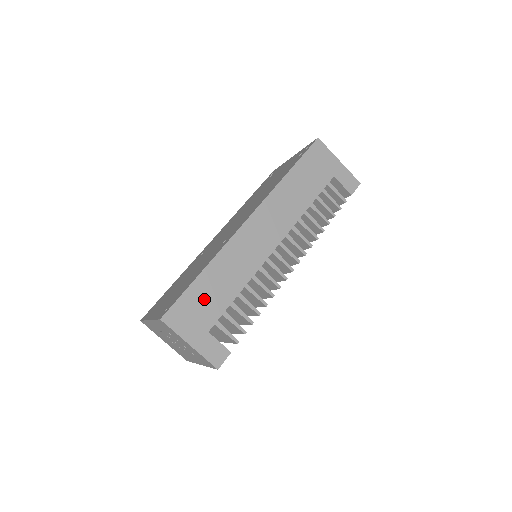
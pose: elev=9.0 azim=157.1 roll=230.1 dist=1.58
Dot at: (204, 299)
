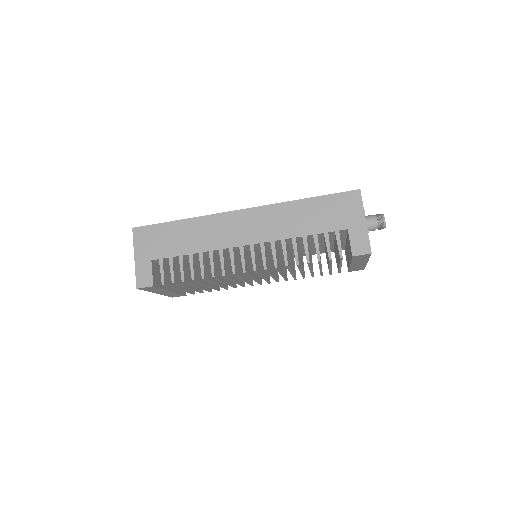
Dot at: (167, 238)
